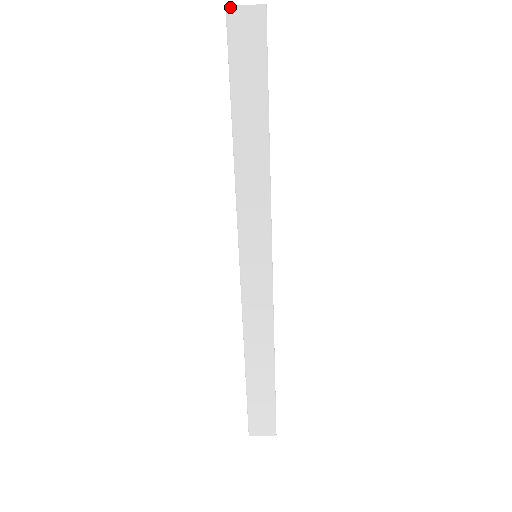
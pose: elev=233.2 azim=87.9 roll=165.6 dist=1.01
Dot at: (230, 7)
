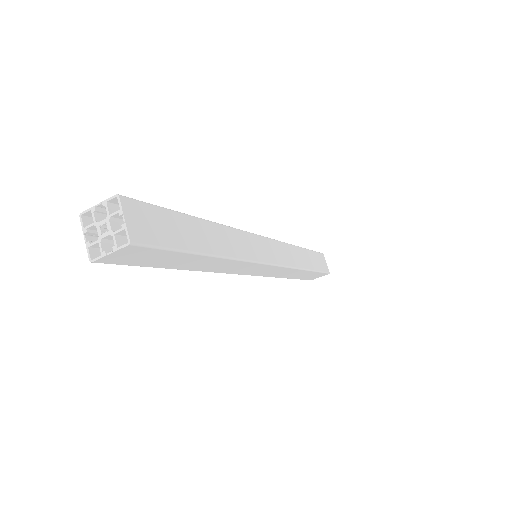
Dot at: (95, 261)
